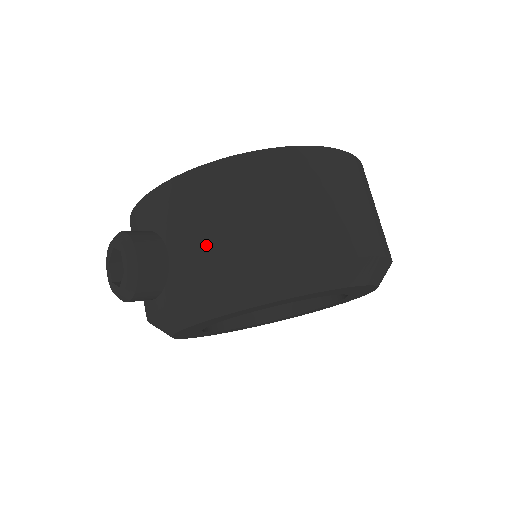
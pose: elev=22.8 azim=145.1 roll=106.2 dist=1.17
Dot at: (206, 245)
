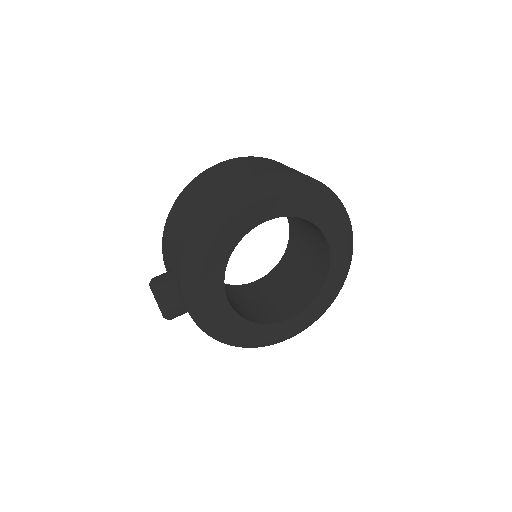
Dot at: (175, 246)
